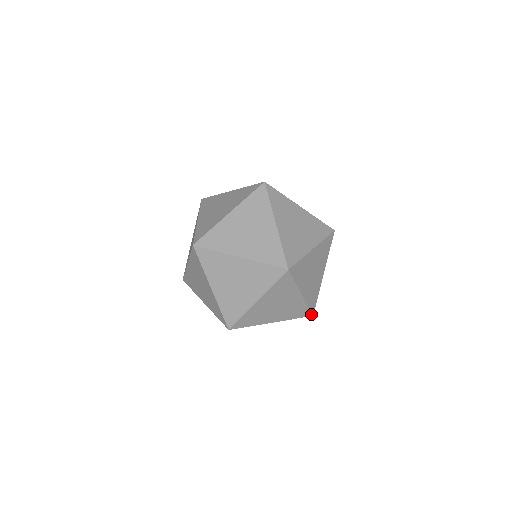
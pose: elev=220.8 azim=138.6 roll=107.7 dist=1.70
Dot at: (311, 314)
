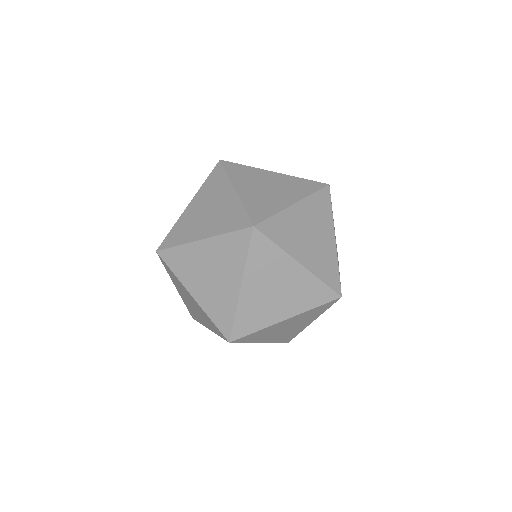
Dot at: (337, 295)
